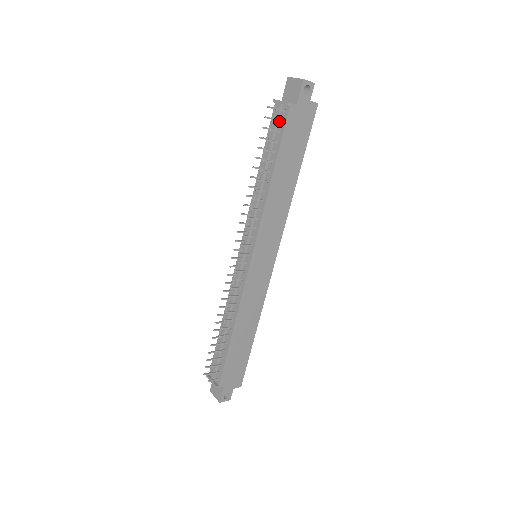
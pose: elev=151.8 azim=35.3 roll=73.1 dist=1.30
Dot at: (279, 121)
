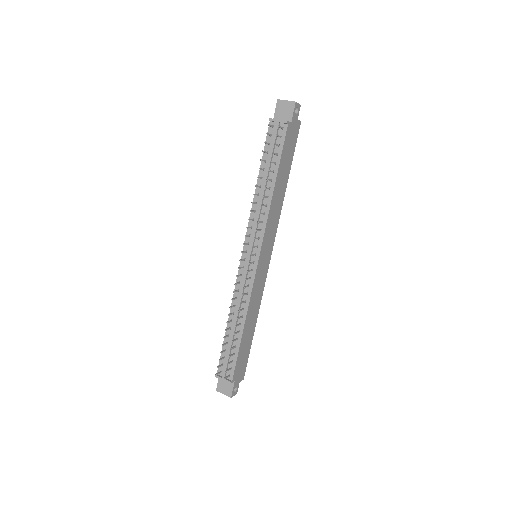
Dot at: (279, 137)
